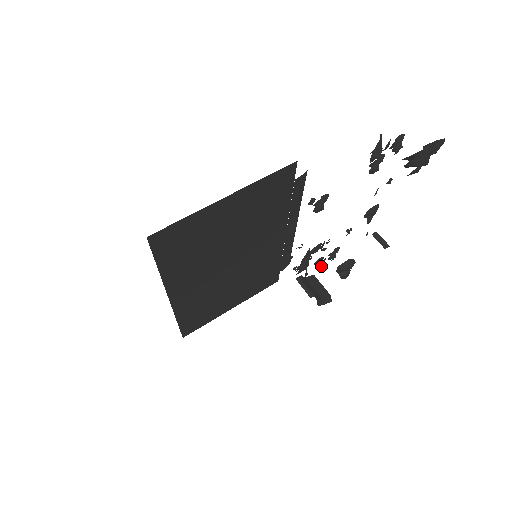
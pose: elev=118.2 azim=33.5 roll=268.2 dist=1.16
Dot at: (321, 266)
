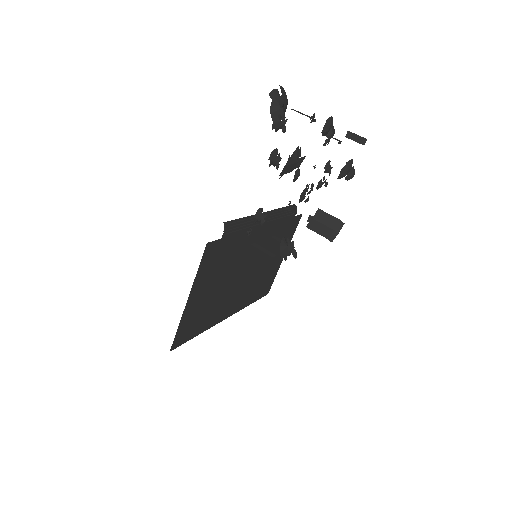
Dot at: (325, 185)
